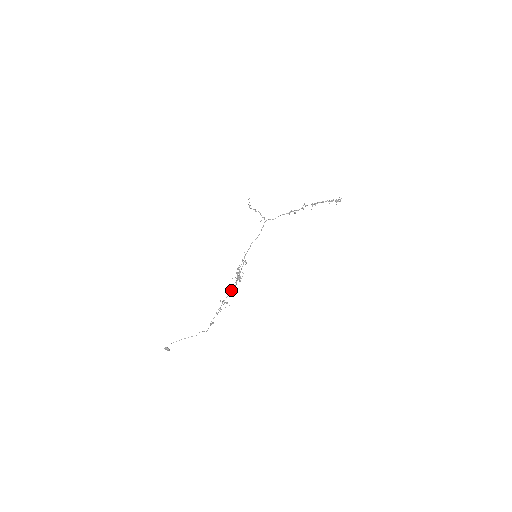
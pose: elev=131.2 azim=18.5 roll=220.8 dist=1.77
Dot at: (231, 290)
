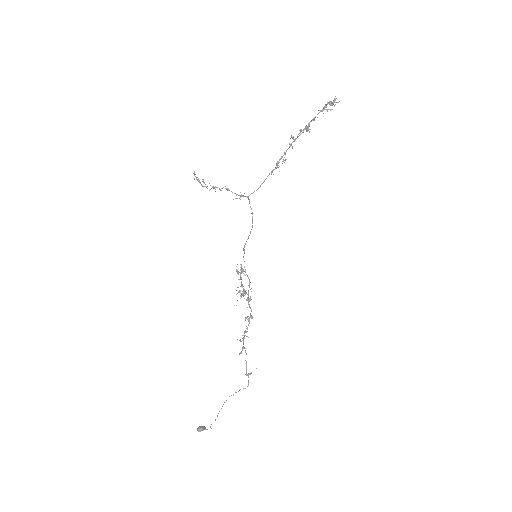
Dot at: (249, 321)
